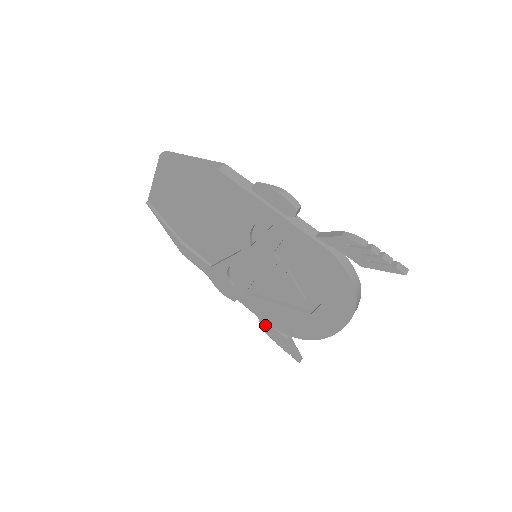
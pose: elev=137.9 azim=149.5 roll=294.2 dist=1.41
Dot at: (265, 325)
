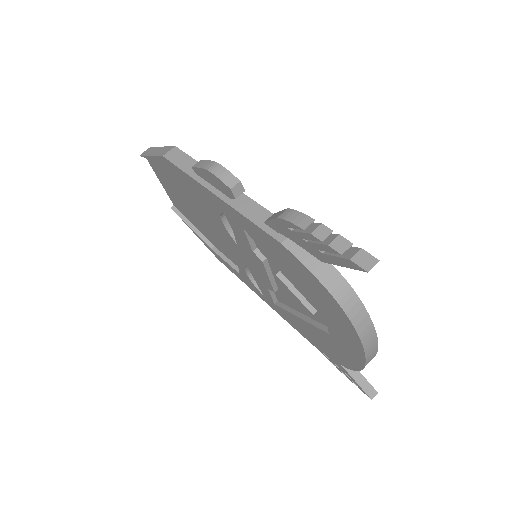
Dot at: occluded
